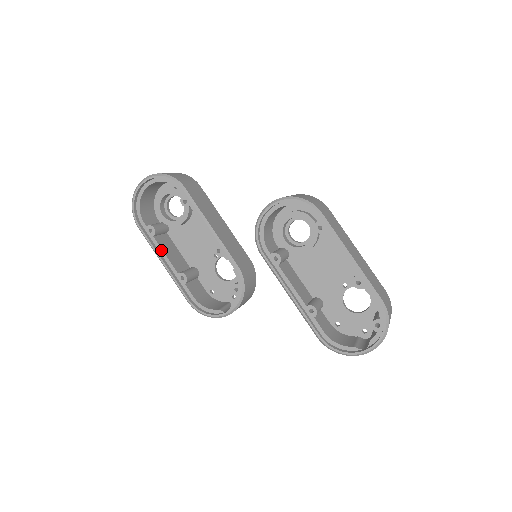
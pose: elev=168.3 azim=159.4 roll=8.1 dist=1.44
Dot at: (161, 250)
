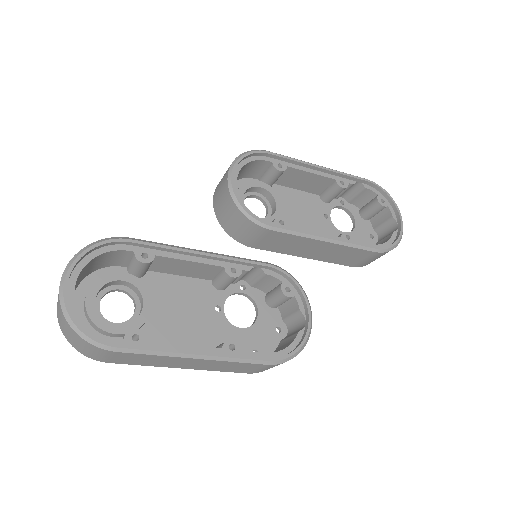
Dot at: (174, 346)
